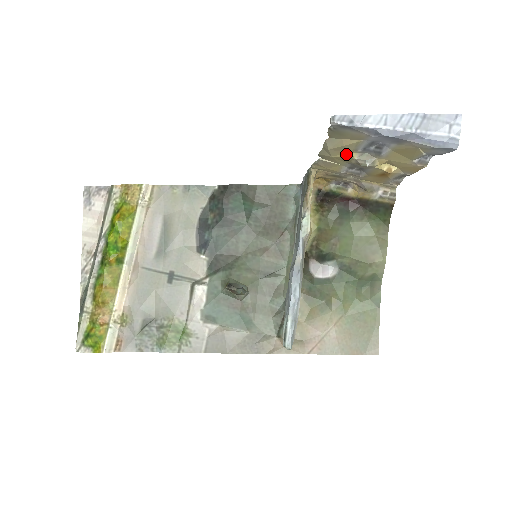
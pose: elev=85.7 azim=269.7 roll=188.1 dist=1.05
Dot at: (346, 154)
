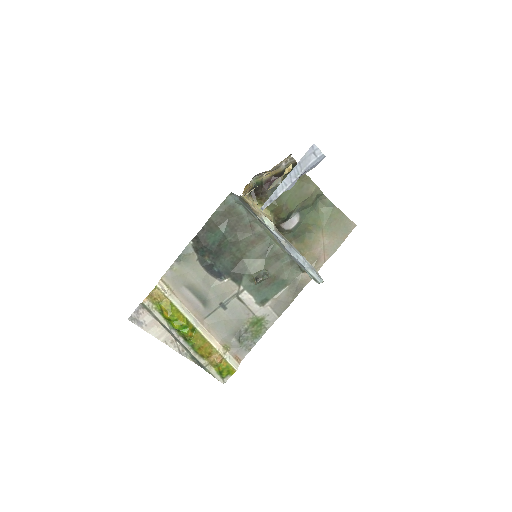
Dot at: occluded
